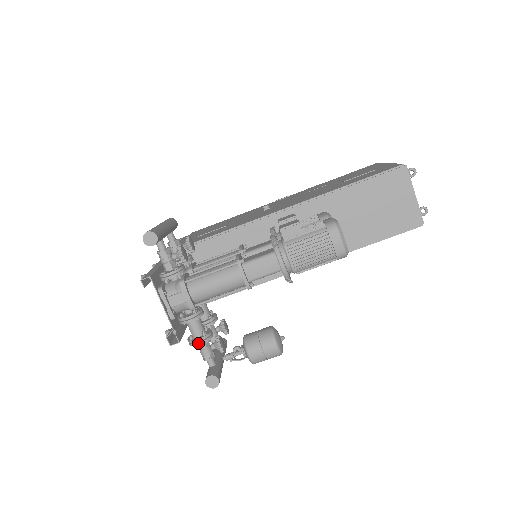
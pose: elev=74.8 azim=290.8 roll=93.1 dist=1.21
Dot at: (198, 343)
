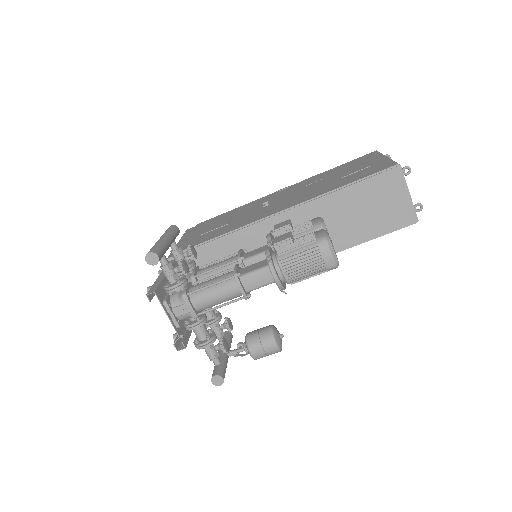
Dot at: (203, 347)
